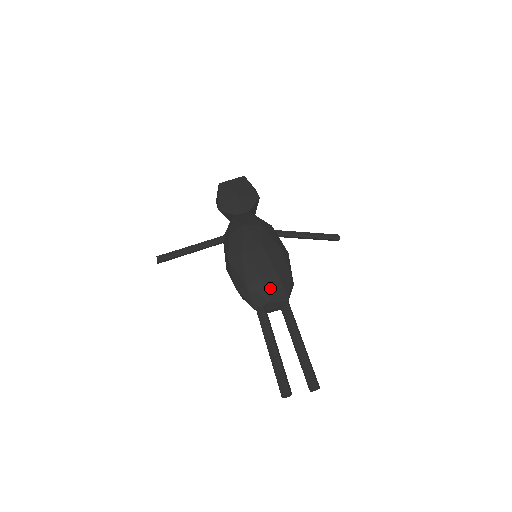
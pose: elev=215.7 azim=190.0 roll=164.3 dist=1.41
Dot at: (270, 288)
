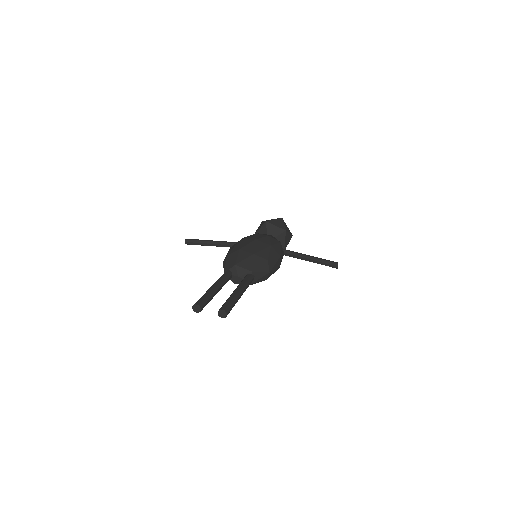
Dot at: (241, 258)
